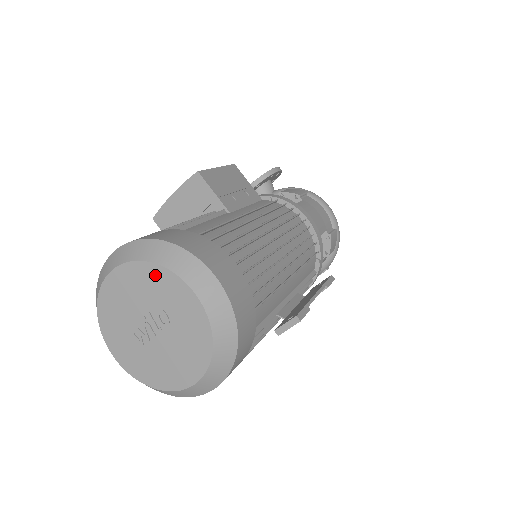
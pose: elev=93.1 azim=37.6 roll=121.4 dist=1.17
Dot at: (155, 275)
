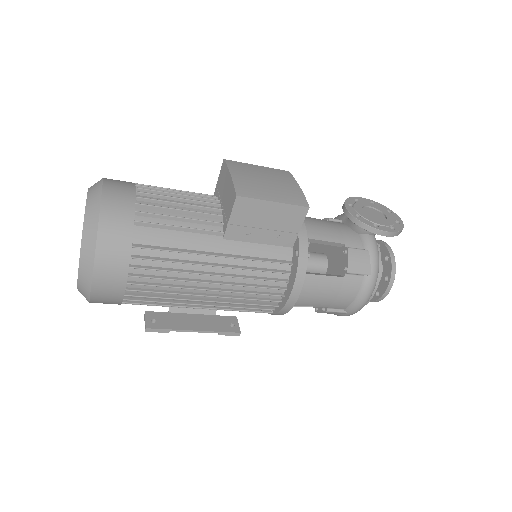
Dot at: occluded
